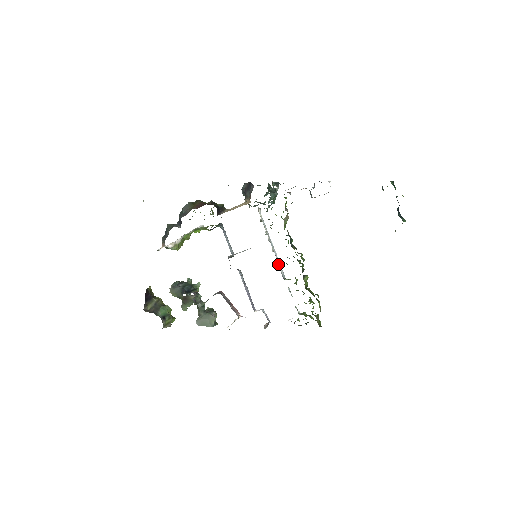
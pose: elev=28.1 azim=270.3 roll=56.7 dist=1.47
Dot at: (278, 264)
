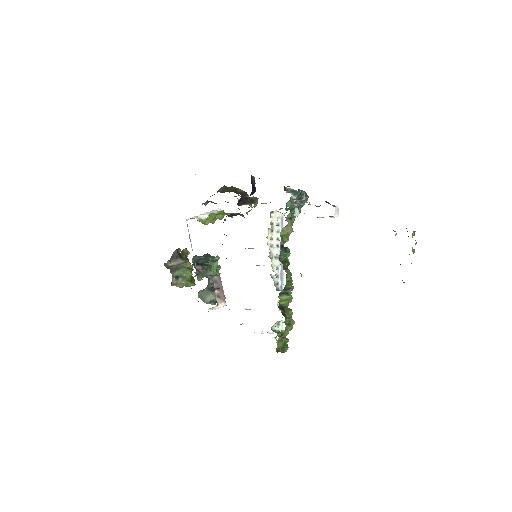
Dot at: (278, 273)
